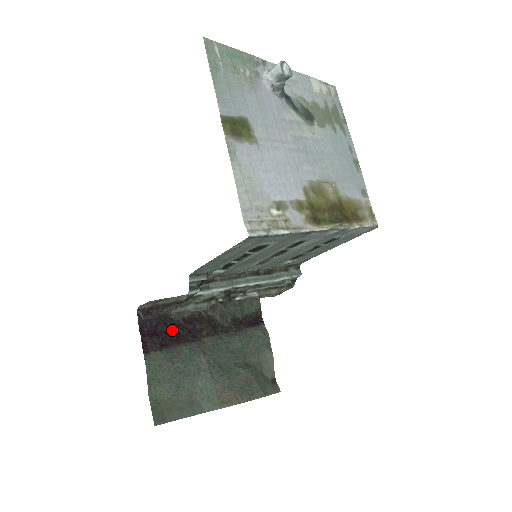
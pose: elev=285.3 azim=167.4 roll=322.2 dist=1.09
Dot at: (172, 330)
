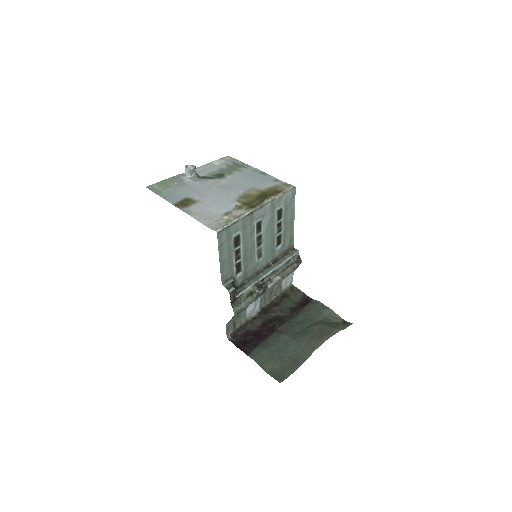
Dot at: (256, 336)
